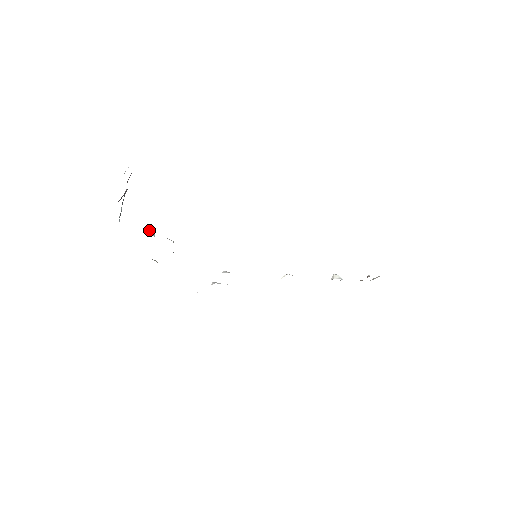
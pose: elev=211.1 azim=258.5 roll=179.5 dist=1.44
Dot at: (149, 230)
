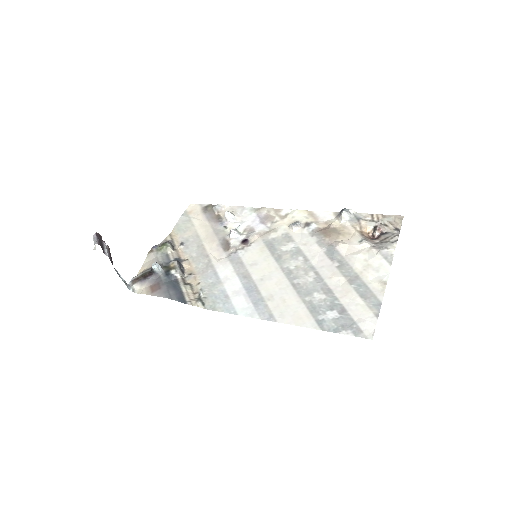
Dot at: (153, 269)
